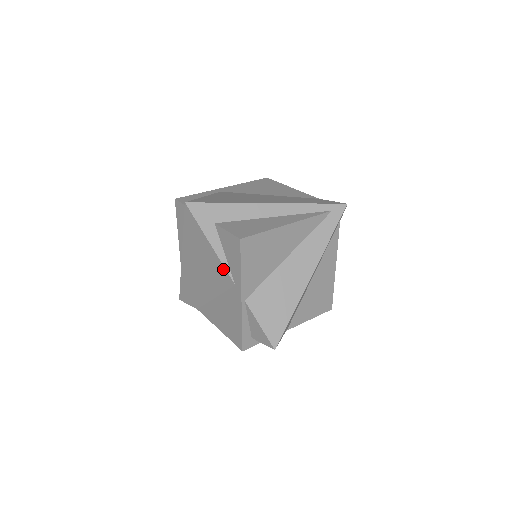
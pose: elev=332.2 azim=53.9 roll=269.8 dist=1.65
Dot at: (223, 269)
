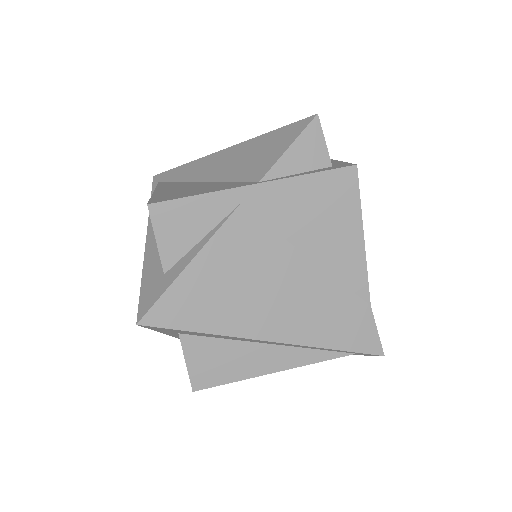
Dot at: occluded
